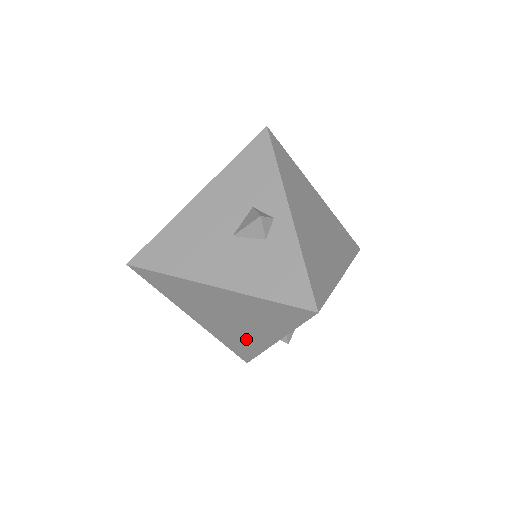
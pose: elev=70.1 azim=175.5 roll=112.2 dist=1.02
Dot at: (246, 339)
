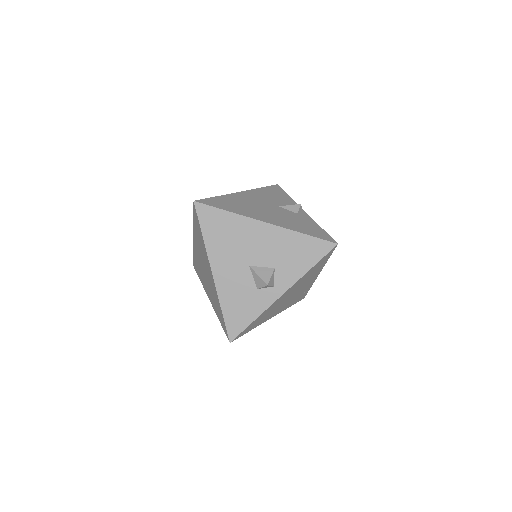
Dot at: (202, 276)
